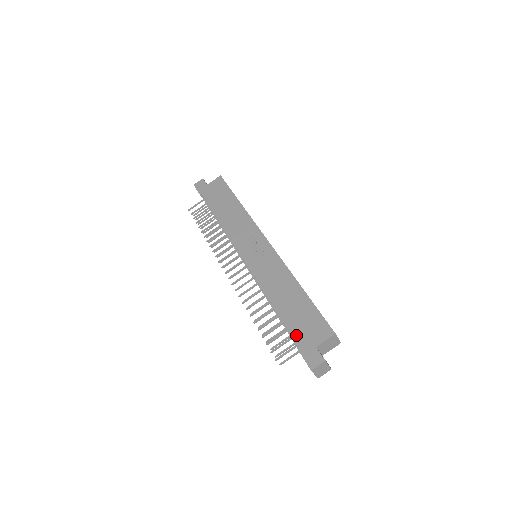
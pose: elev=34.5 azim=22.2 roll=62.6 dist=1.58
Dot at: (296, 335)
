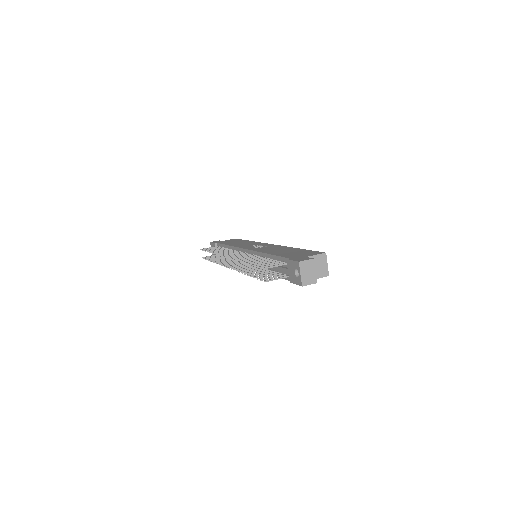
Dot at: (287, 256)
